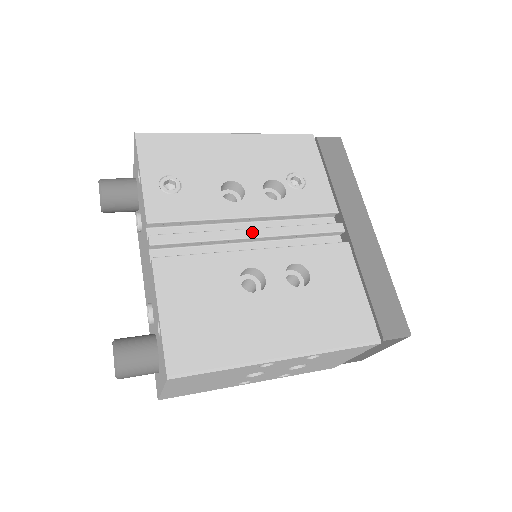
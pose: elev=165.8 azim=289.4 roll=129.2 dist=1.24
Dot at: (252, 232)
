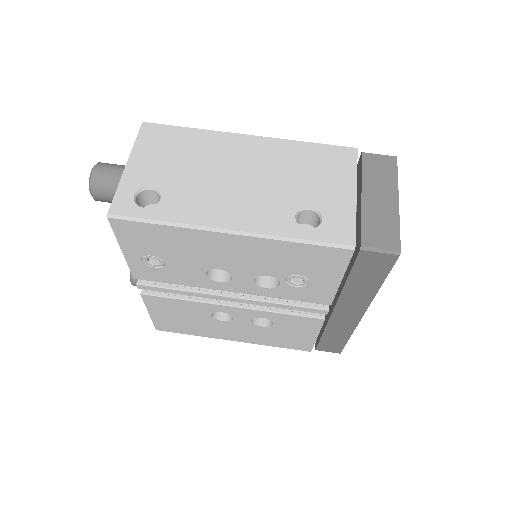
Dot at: (230, 299)
